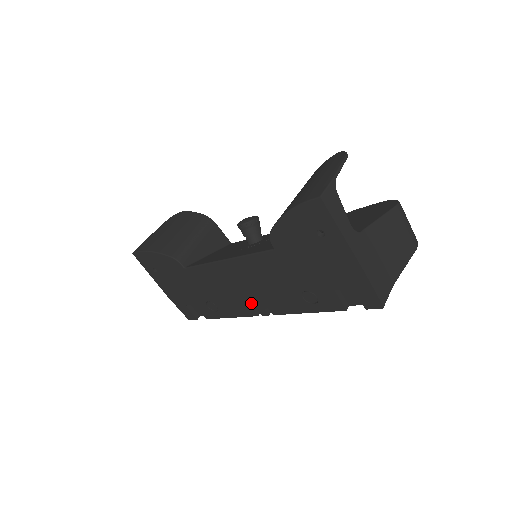
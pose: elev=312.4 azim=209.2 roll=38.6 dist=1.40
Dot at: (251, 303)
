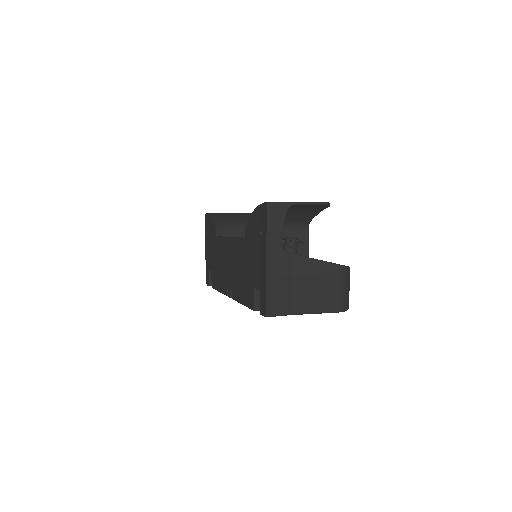
Dot at: (228, 282)
